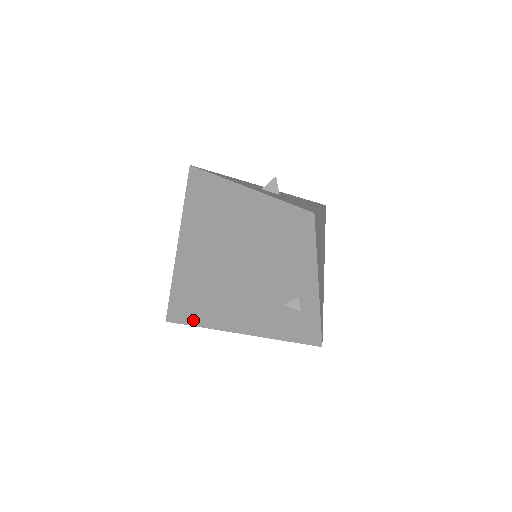
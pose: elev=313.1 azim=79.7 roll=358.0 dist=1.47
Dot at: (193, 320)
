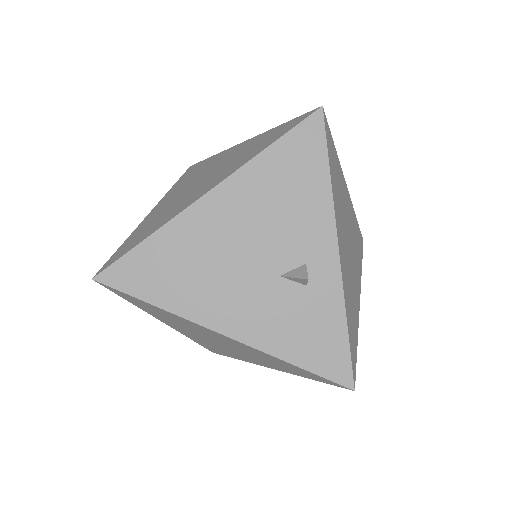
Dot at: (134, 284)
